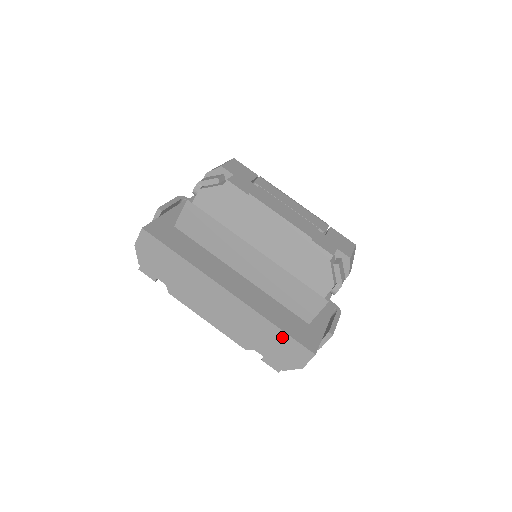
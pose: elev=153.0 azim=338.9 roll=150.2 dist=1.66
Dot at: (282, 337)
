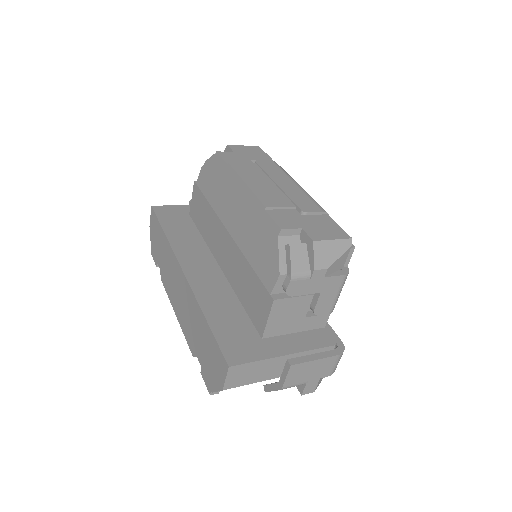
Dot at: (209, 336)
